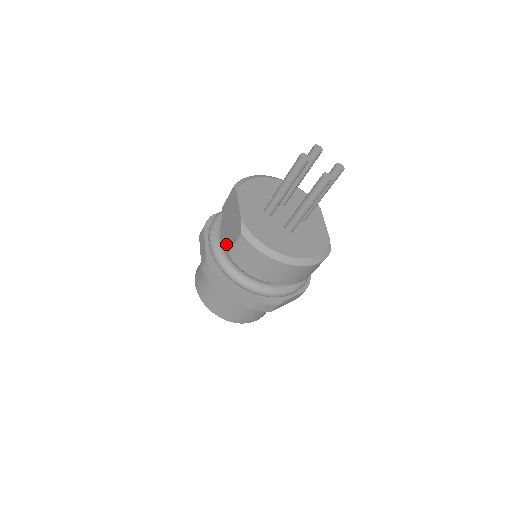
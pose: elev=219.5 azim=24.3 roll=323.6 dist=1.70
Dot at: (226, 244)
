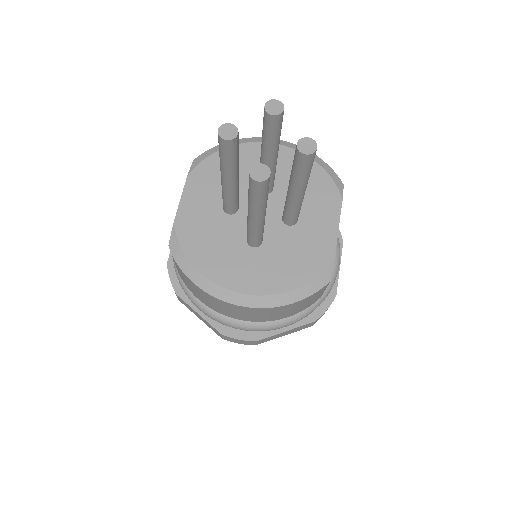
Dot at: occluded
